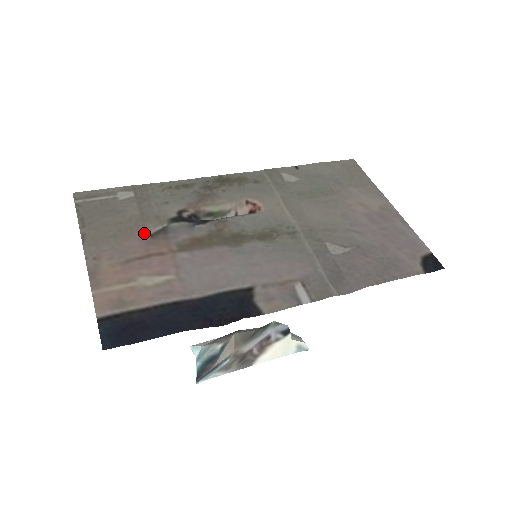
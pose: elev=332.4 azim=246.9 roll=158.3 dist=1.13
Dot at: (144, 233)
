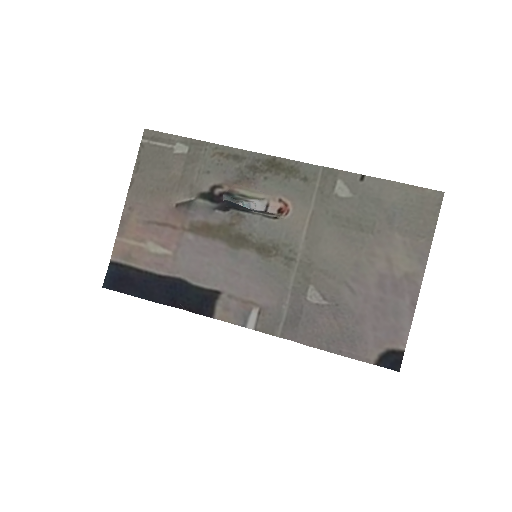
Dot at: (173, 200)
